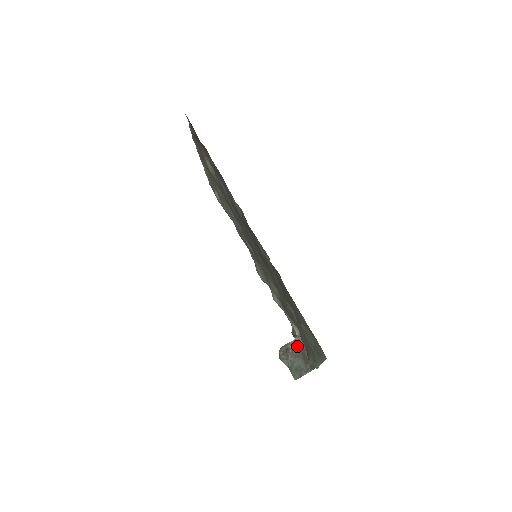
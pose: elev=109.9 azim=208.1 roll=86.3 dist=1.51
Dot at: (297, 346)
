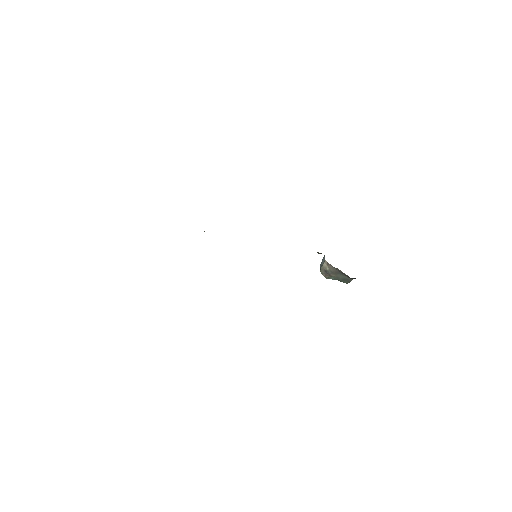
Dot at: (332, 269)
